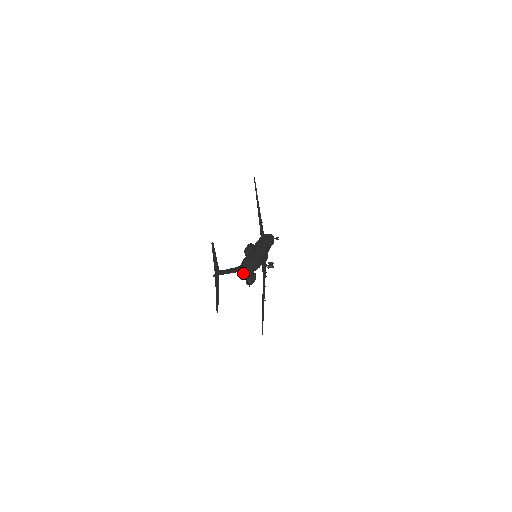
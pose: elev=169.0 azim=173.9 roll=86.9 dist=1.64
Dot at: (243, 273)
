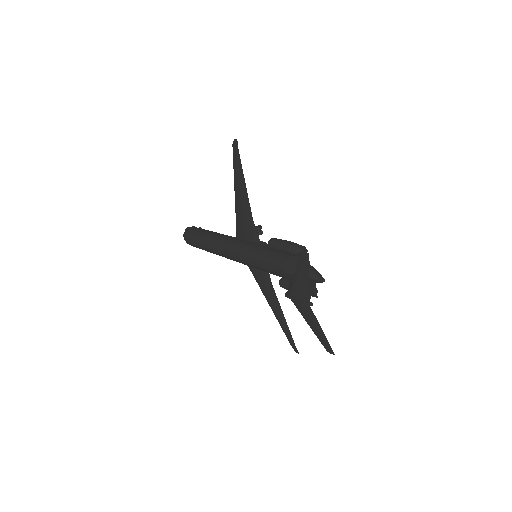
Dot at: (321, 281)
